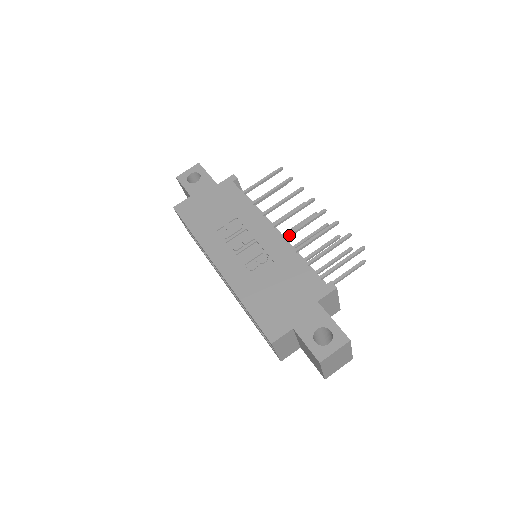
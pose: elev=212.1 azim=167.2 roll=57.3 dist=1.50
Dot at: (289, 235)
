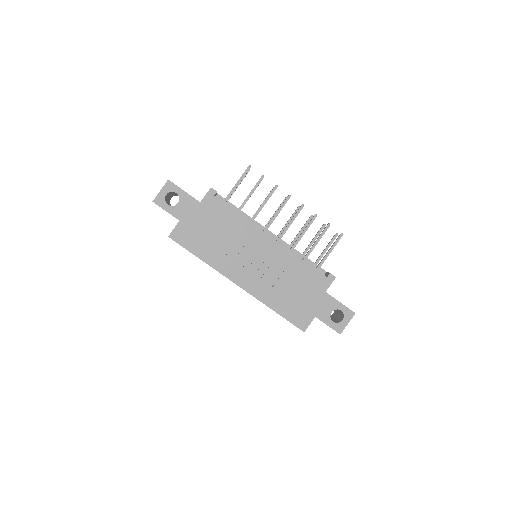
Dot at: occluded
